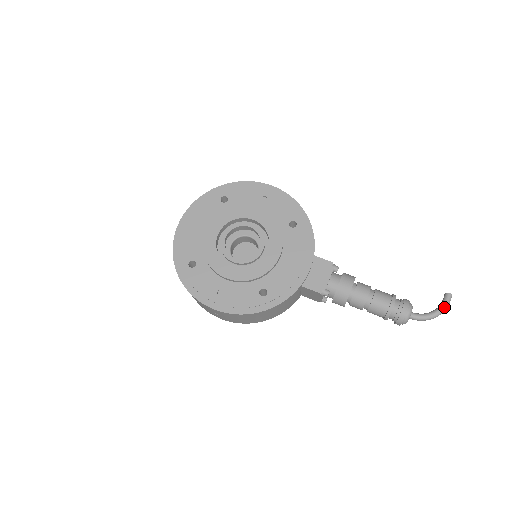
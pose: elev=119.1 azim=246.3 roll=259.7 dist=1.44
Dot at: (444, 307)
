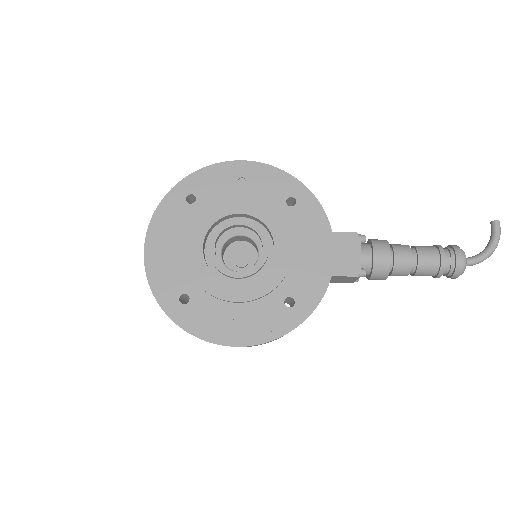
Dot at: (497, 239)
